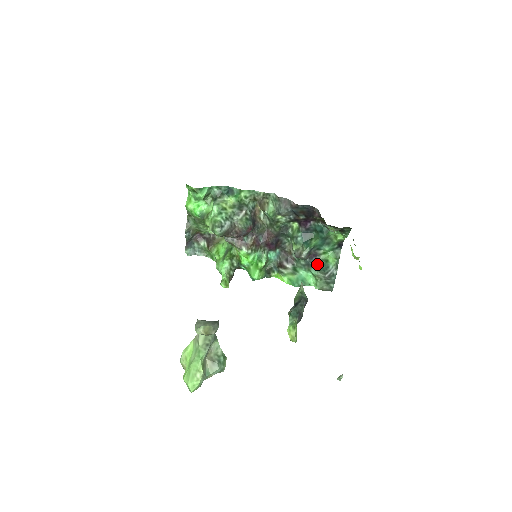
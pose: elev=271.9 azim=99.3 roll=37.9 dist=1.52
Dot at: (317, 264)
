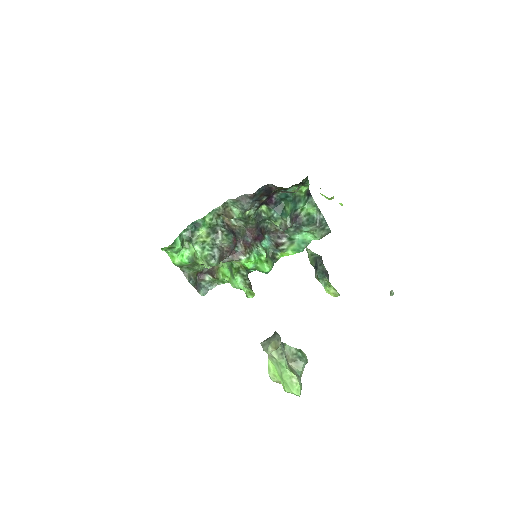
Dot at: (303, 222)
